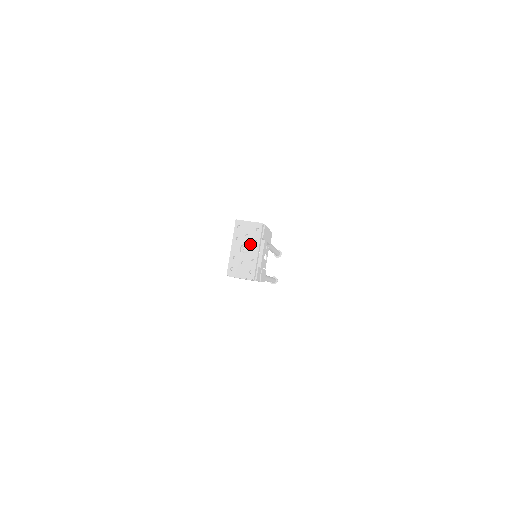
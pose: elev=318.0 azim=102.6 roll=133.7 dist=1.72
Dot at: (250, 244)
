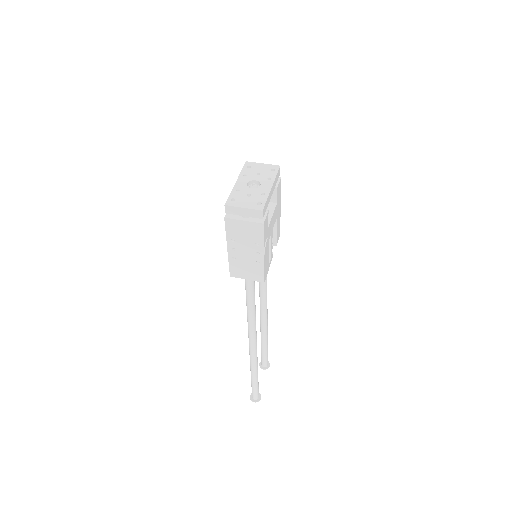
Dot at: (262, 180)
